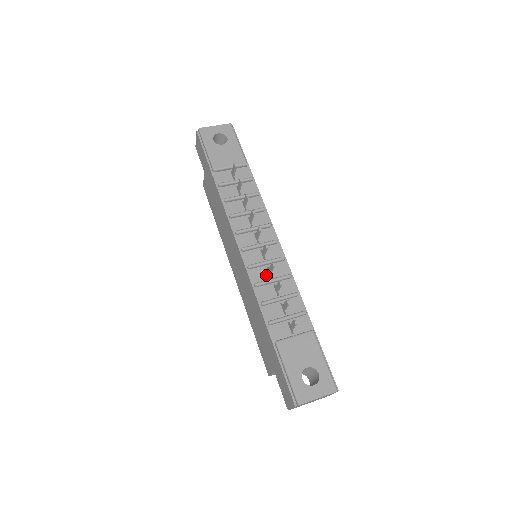
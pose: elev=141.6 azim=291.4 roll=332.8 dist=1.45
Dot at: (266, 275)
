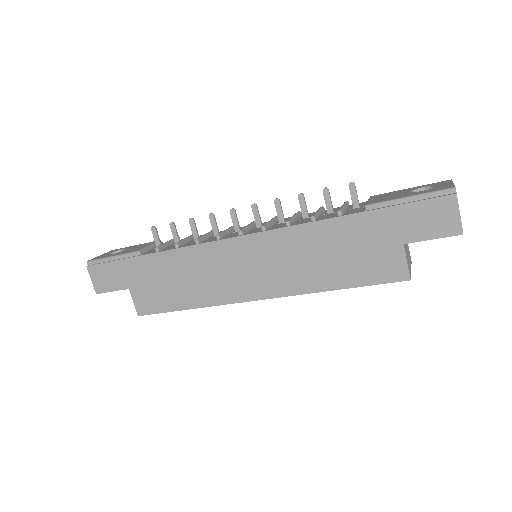
Dot at: (283, 223)
